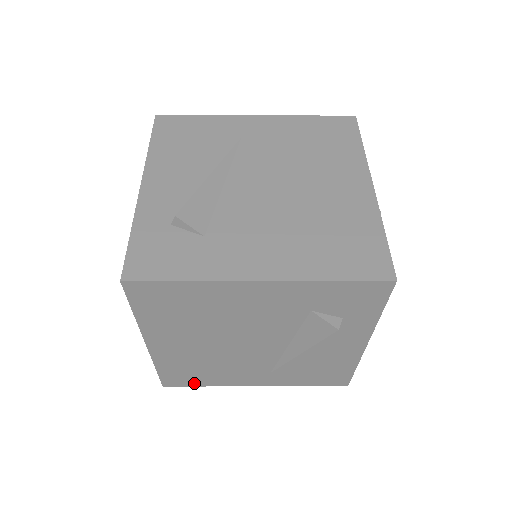
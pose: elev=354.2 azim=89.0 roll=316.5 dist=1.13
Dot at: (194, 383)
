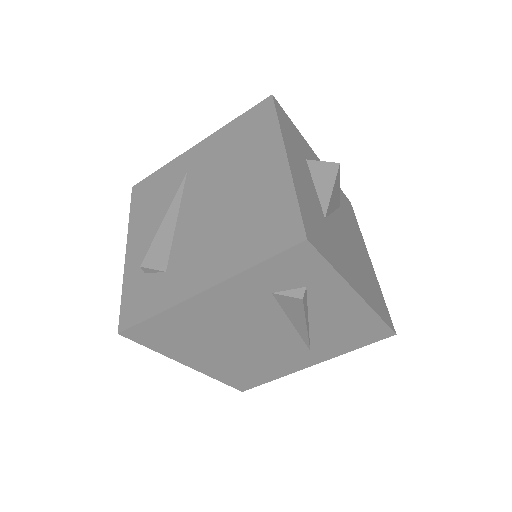
Dot at: (262, 381)
